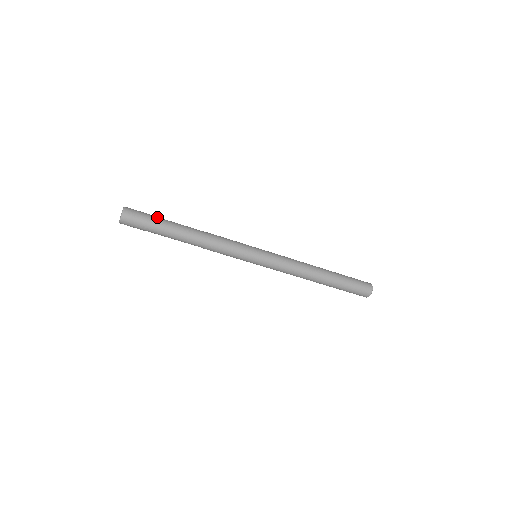
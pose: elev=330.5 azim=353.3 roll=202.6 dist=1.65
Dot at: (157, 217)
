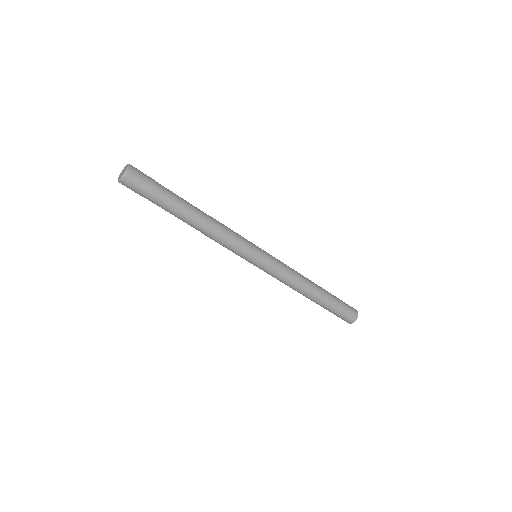
Dot at: (163, 186)
